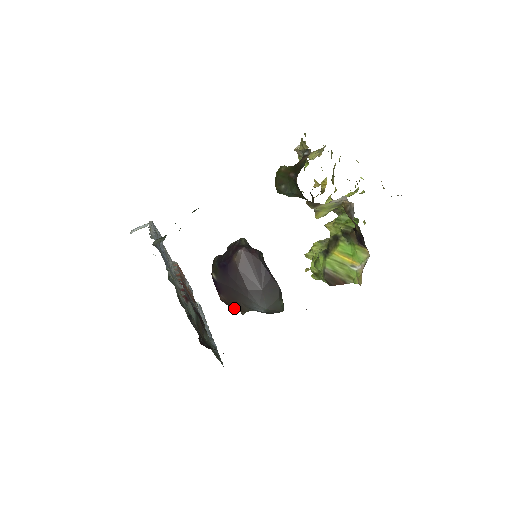
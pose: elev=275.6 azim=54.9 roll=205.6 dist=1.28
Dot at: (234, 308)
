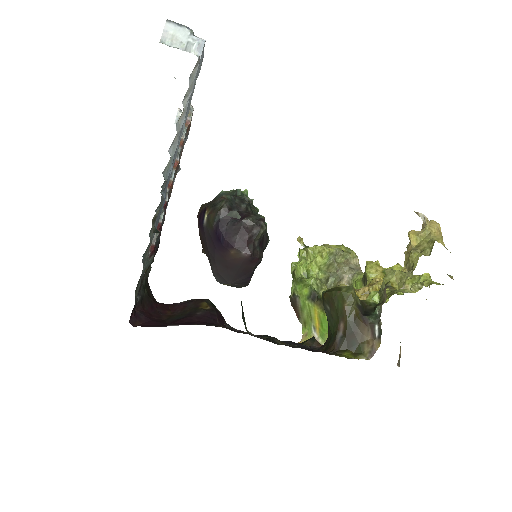
Dot at: (201, 240)
